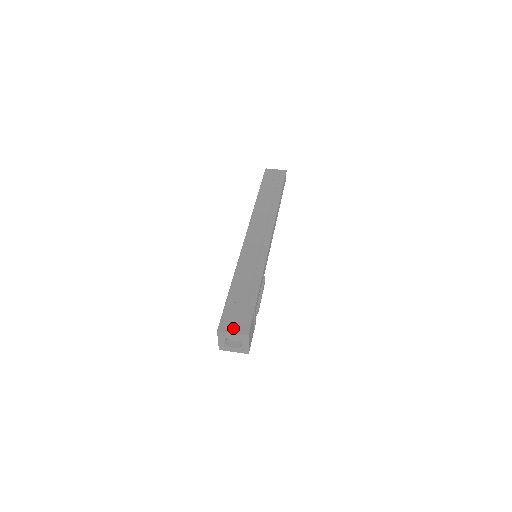
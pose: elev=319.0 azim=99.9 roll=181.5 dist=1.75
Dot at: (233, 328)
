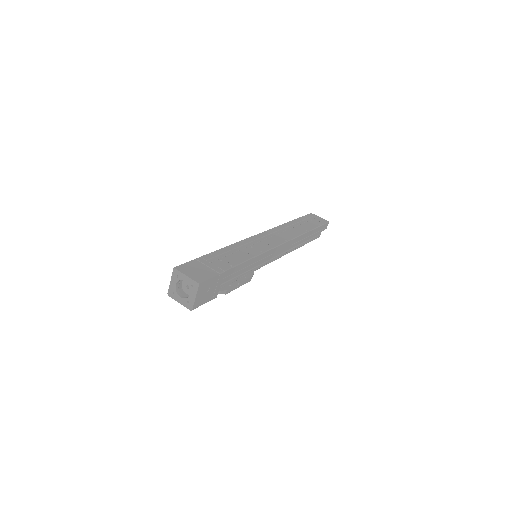
Dot at: (190, 273)
